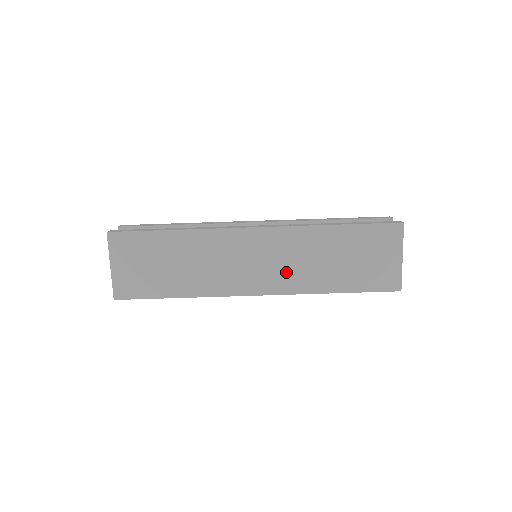
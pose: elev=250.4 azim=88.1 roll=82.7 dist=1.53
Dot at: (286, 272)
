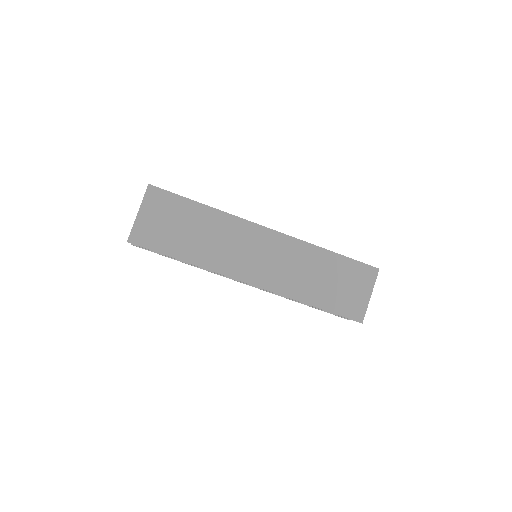
Dot at: (279, 273)
